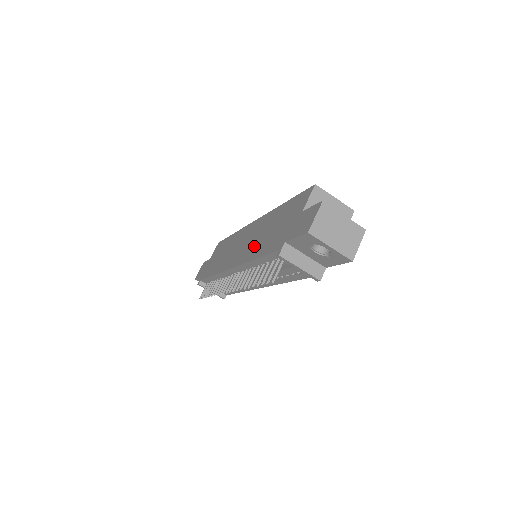
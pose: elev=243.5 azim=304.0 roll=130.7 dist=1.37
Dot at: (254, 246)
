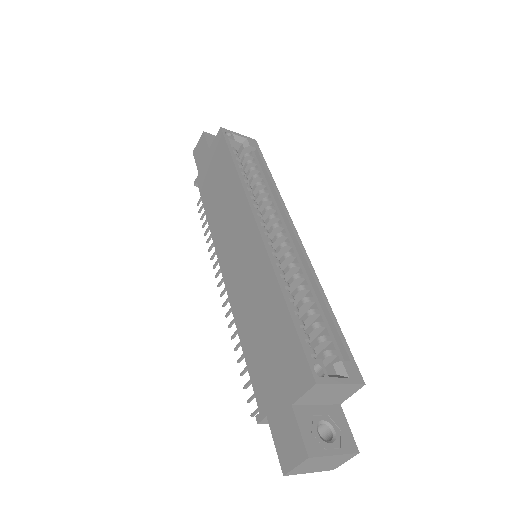
Dot at: (245, 308)
